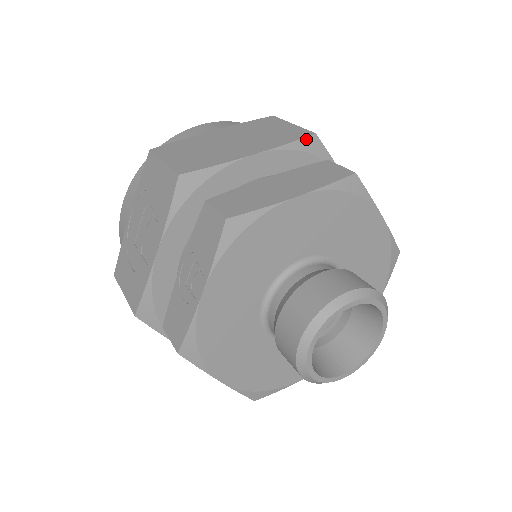
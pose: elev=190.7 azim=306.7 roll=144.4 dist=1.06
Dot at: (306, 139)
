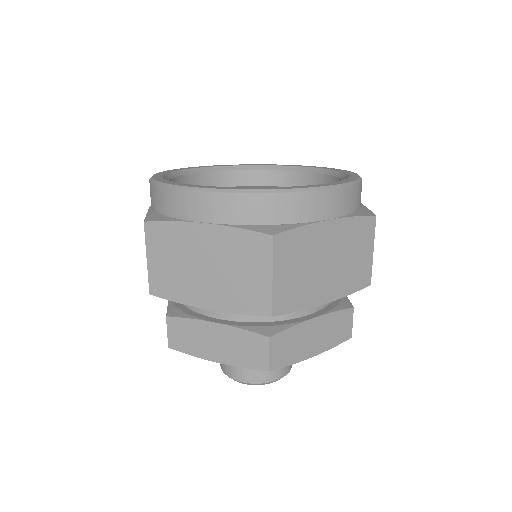
Dot at: (261, 315)
